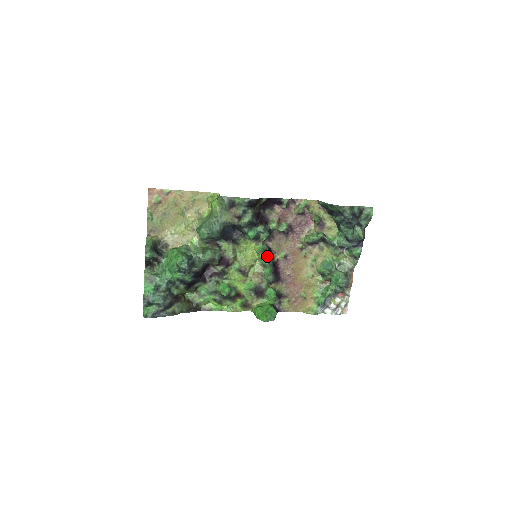
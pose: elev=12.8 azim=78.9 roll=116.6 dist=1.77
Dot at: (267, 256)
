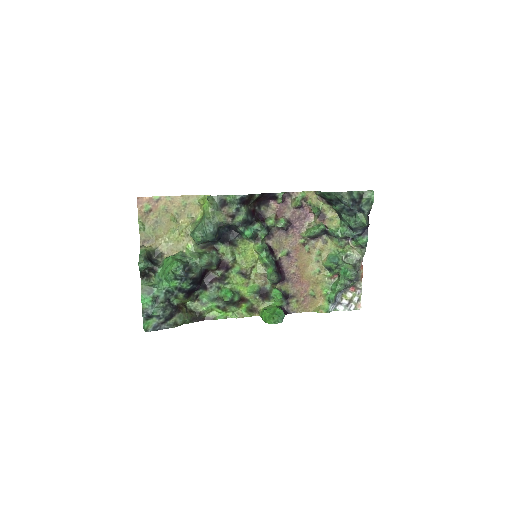
Dot at: (268, 255)
